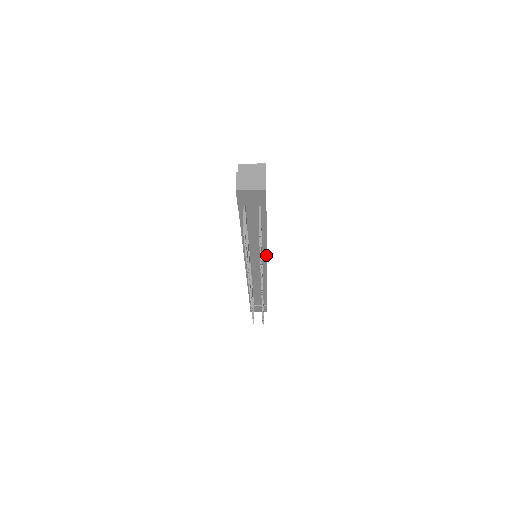
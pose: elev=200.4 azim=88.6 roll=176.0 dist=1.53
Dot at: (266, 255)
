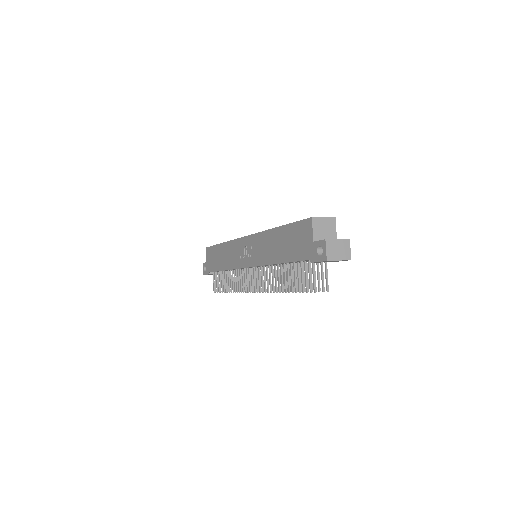
Dot at: occluded
